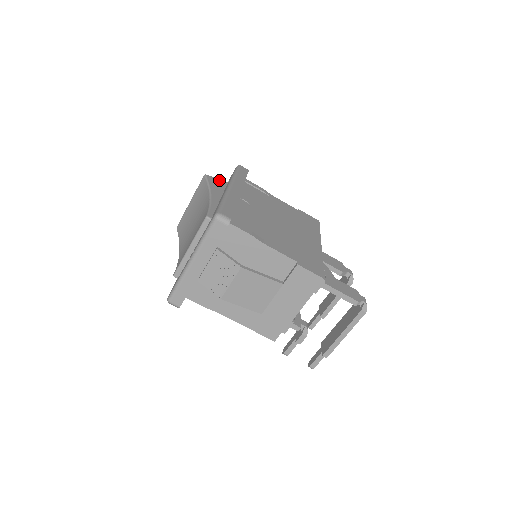
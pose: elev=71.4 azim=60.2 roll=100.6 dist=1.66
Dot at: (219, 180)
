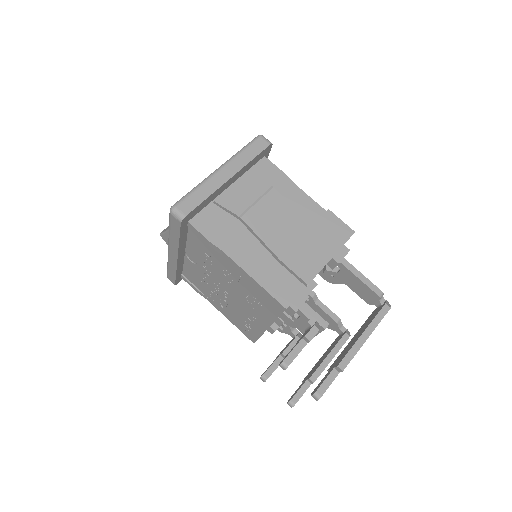
Dot at: occluded
